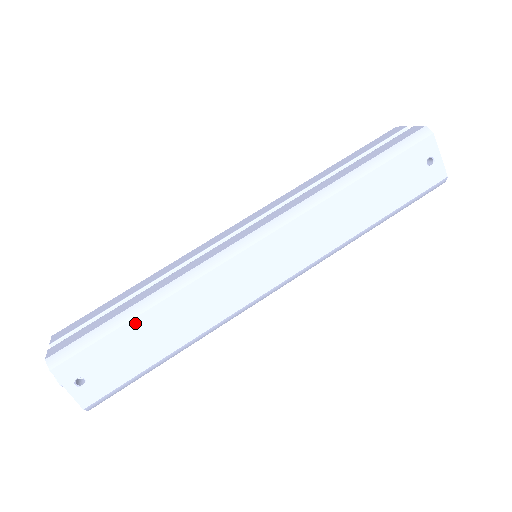
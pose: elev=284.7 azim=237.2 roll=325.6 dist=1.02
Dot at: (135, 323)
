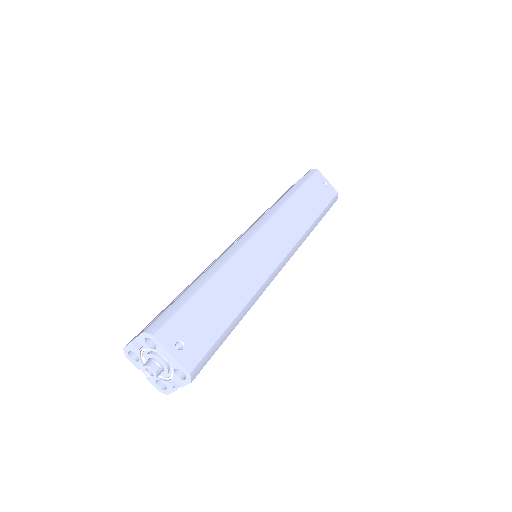
Dot at: (205, 289)
